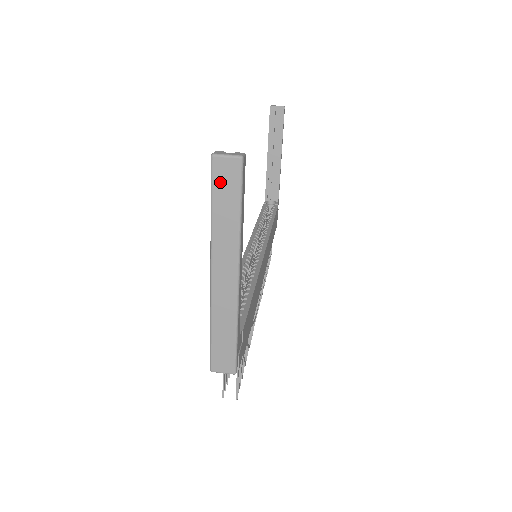
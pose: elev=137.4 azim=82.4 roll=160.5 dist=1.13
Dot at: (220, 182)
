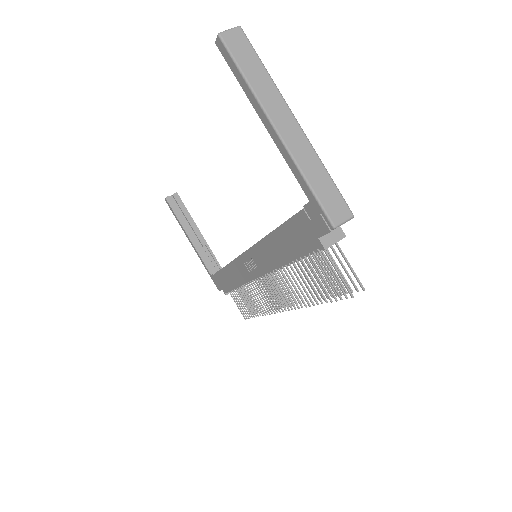
Dot at: (236, 50)
